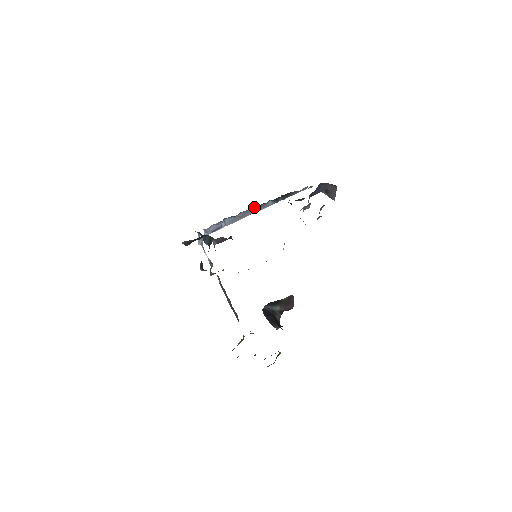
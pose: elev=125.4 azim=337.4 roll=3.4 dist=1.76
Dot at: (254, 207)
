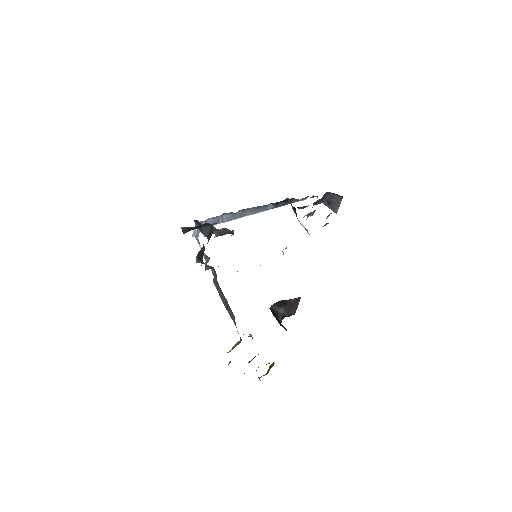
Dot at: (255, 207)
